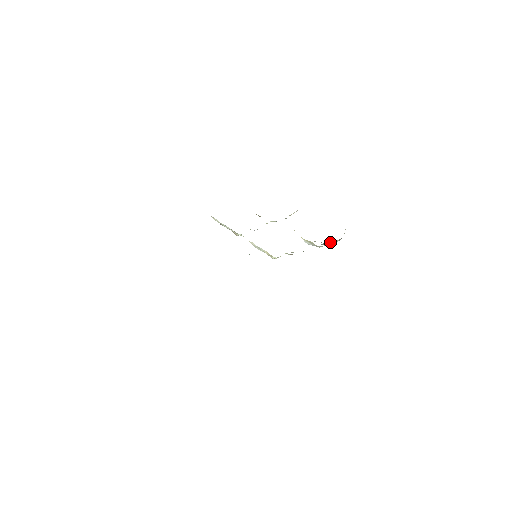
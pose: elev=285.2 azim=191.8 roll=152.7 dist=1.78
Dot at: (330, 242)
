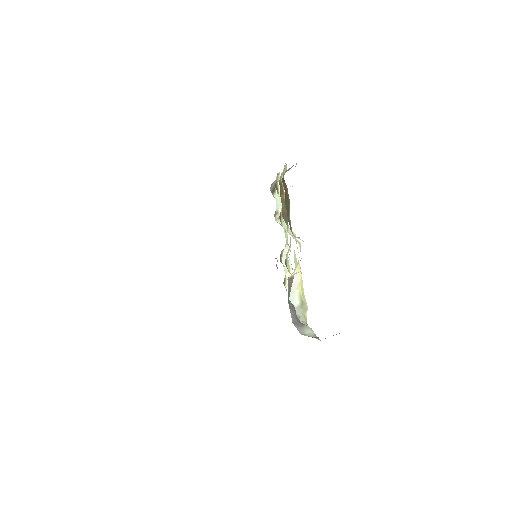
Dot at: (309, 328)
